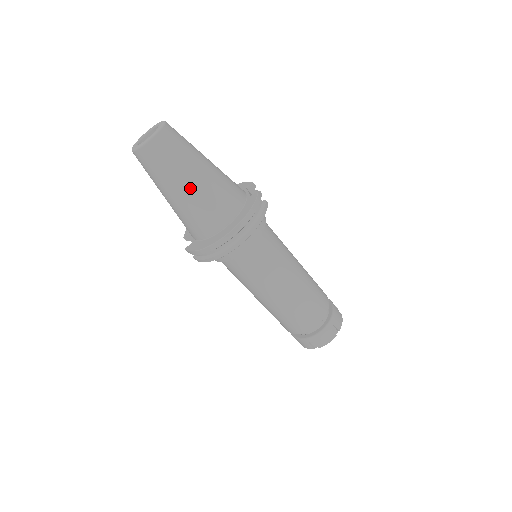
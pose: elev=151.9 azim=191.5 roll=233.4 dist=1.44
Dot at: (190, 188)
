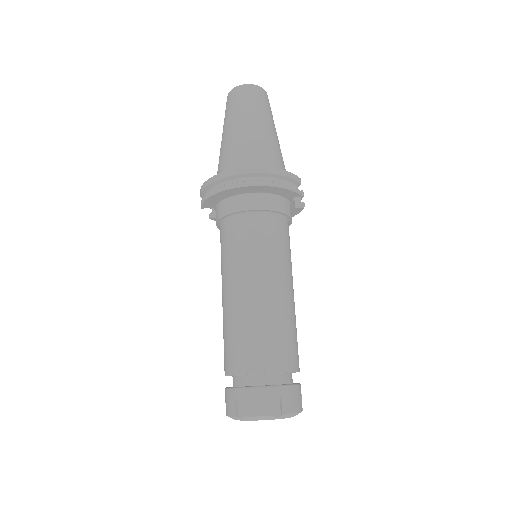
Dot at: (245, 129)
